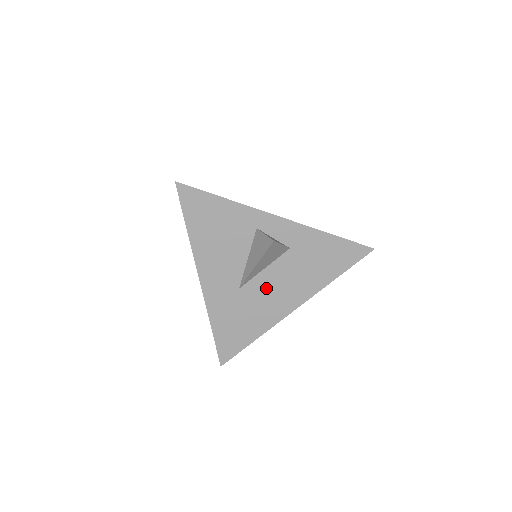
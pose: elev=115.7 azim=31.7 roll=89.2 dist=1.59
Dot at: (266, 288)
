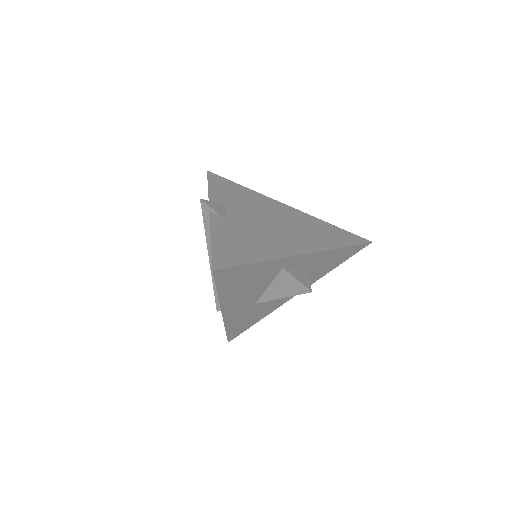
Dot at: occluded
